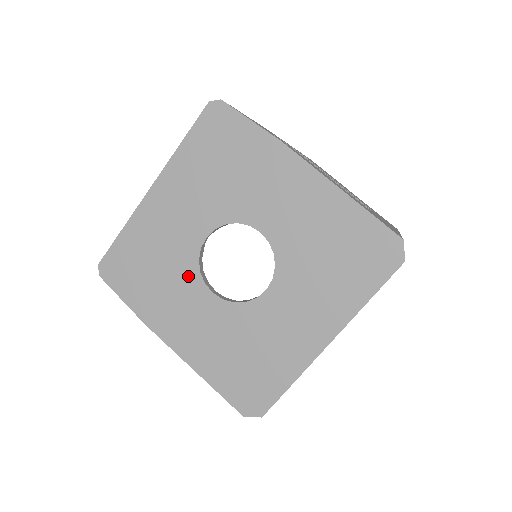
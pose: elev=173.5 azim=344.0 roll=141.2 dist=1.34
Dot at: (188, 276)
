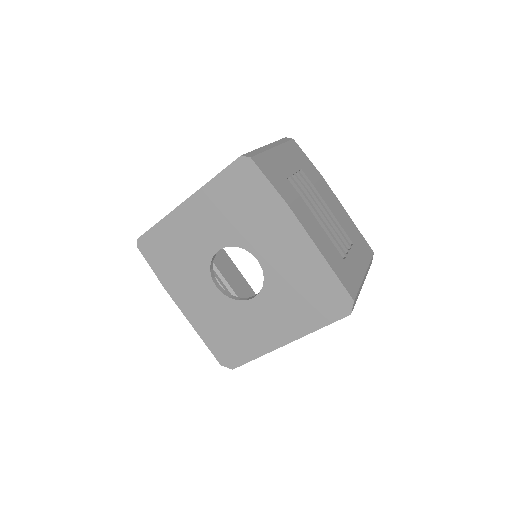
Dot at: (201, 270)
